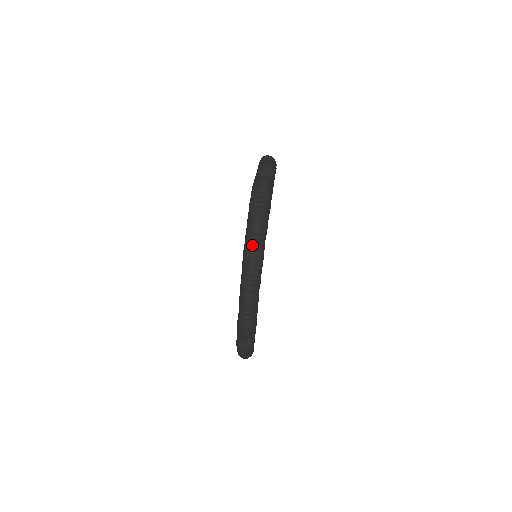
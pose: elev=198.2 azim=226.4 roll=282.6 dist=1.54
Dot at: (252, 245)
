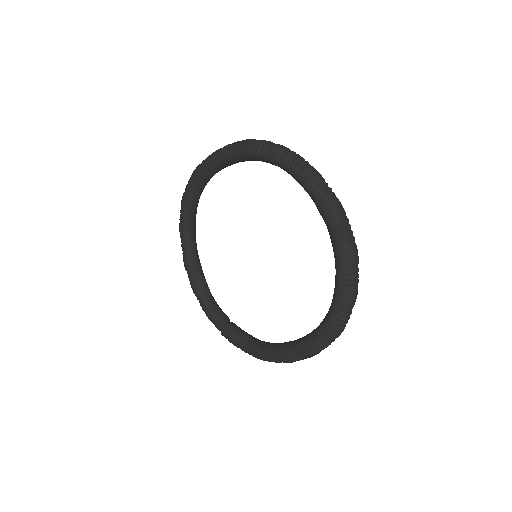
Dot at: (345, 324)
